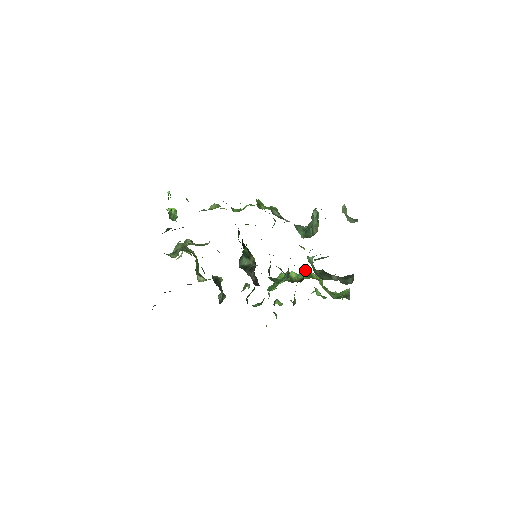
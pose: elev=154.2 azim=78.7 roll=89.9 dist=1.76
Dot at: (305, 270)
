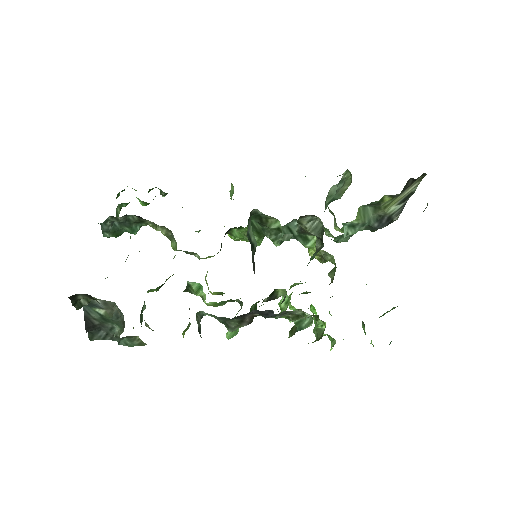
Dot at: occluded
